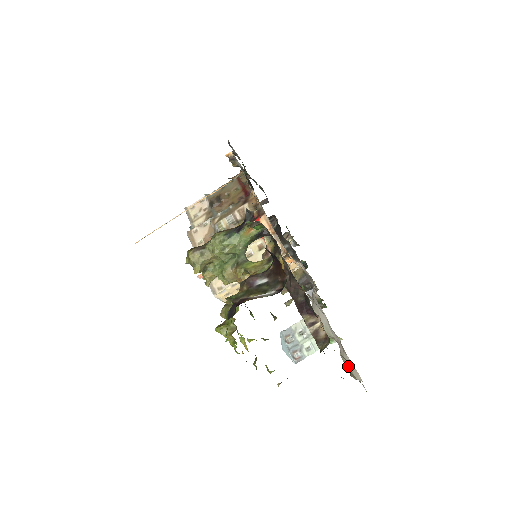
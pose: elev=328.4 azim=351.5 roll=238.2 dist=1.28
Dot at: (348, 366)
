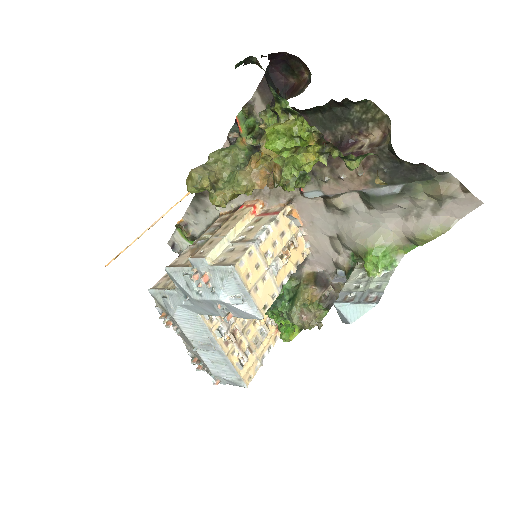
Dot at: (429, 192)
